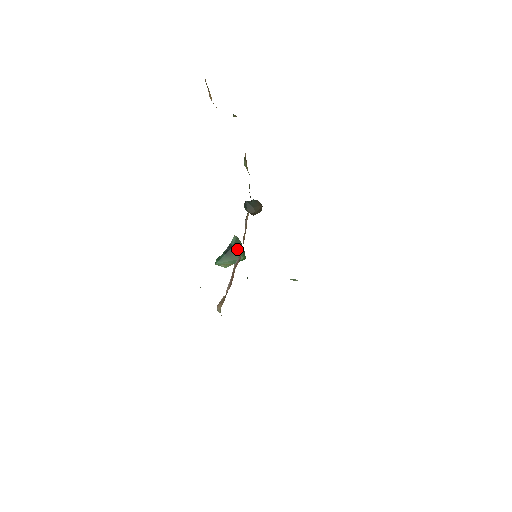
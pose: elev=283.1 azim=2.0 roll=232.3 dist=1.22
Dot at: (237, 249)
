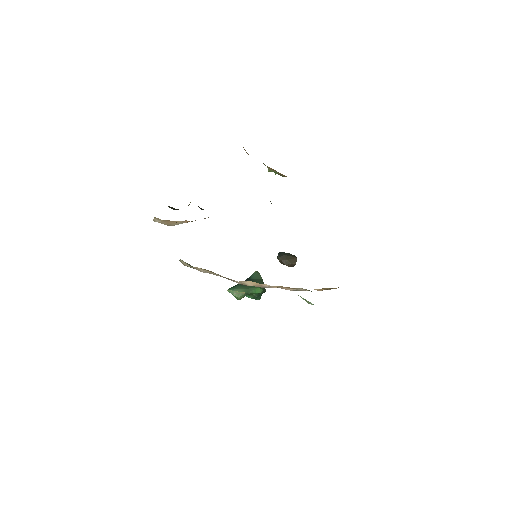
Dot at: (255, 281)
